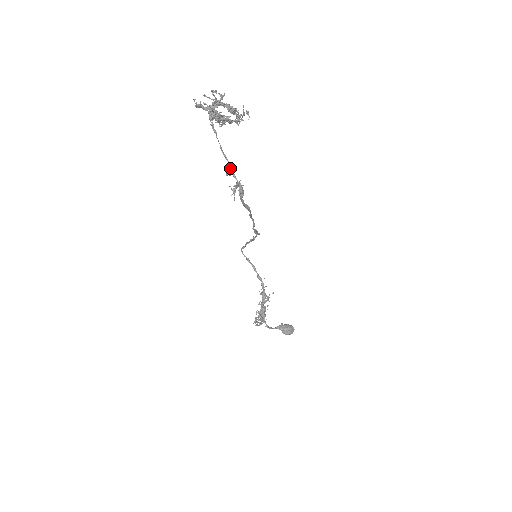
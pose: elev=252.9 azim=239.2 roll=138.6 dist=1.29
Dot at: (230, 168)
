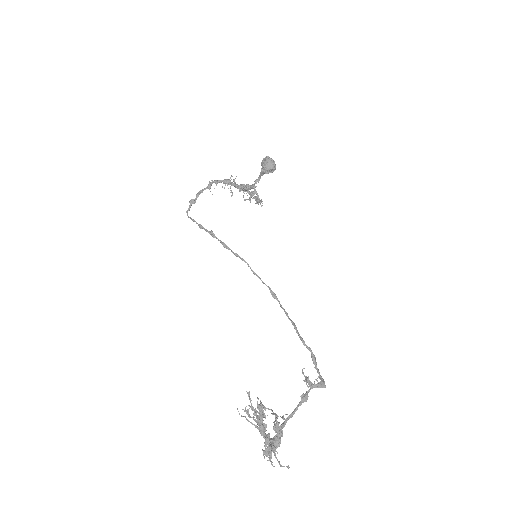
Dot at: occluded
